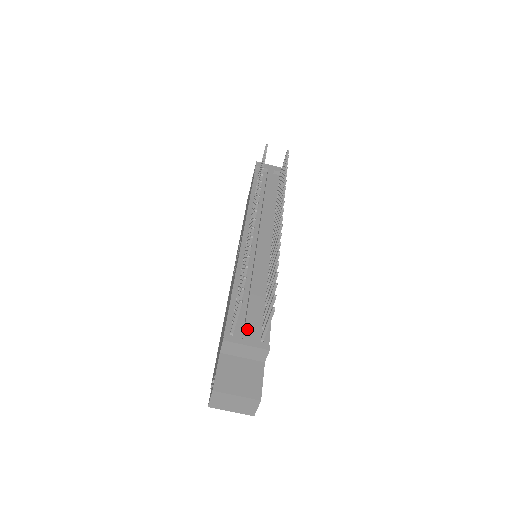
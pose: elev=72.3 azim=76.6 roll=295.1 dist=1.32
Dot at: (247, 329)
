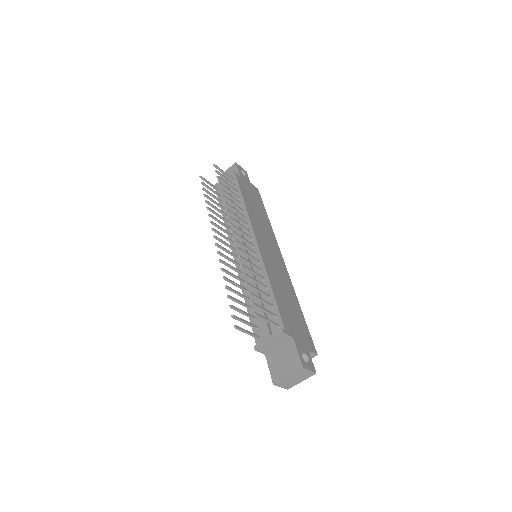
Dot at: (264, 329)
